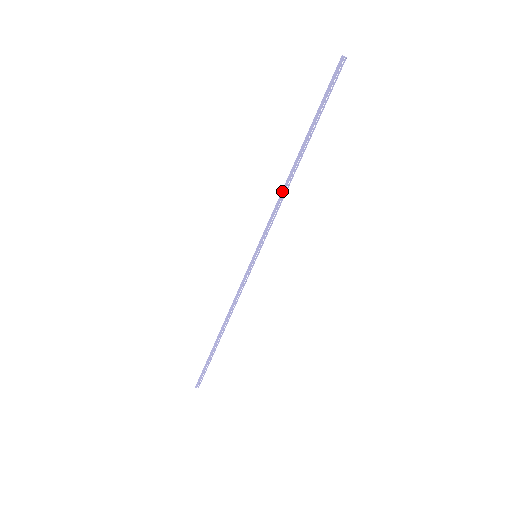
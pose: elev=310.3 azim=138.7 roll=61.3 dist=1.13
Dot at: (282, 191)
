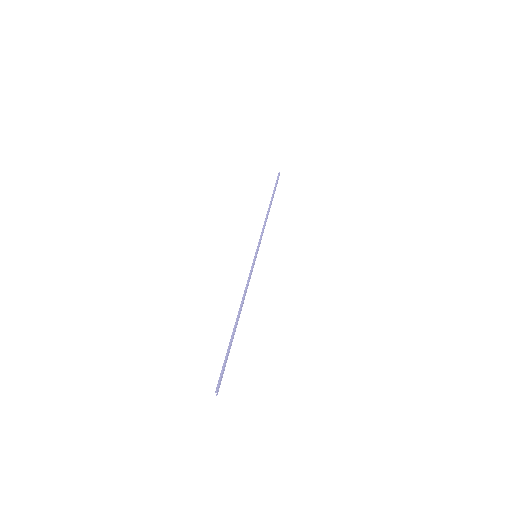
Dot at: (265, 219)
